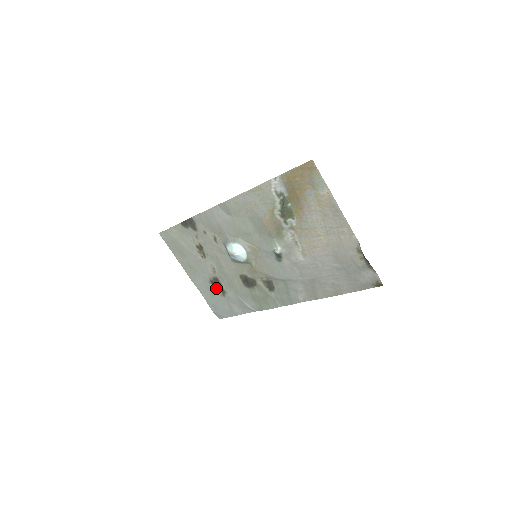
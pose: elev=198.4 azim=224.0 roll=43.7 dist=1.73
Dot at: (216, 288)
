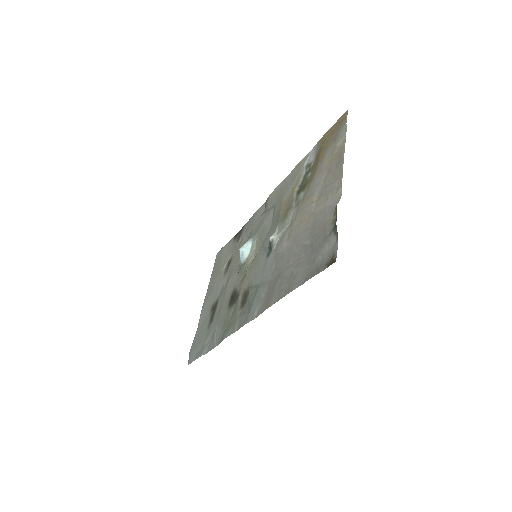
Dot at: (210, 316)
